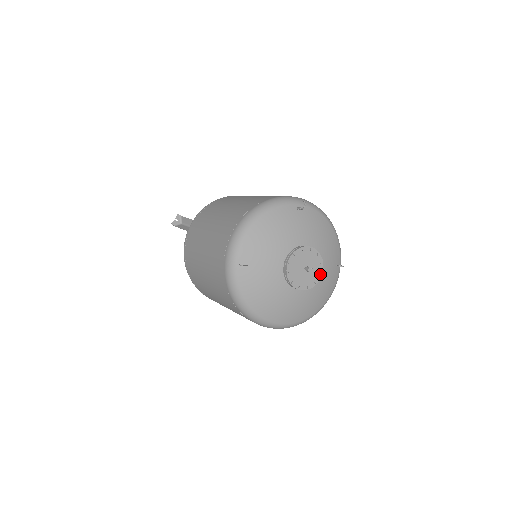
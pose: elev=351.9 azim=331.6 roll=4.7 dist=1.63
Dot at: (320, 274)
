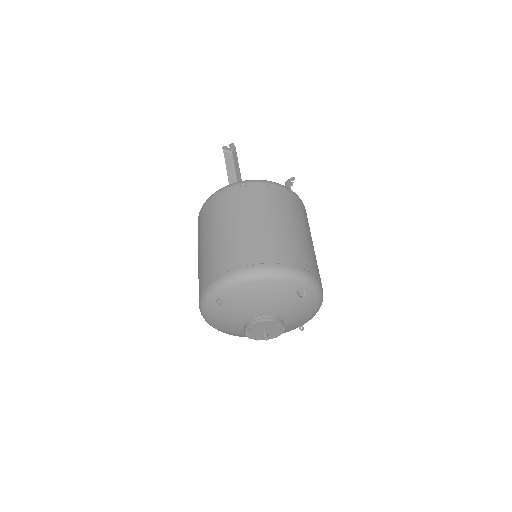
Dot at: (274, 337)
